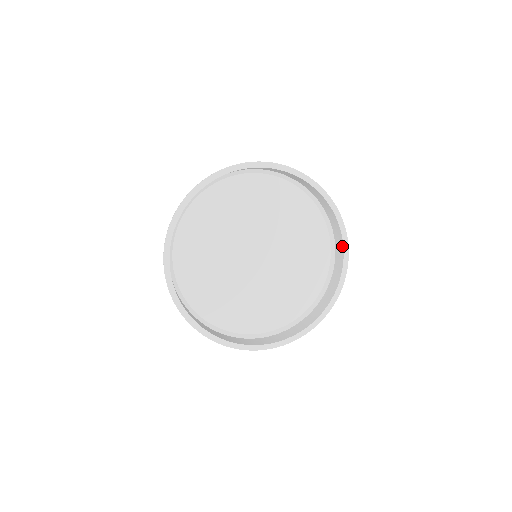
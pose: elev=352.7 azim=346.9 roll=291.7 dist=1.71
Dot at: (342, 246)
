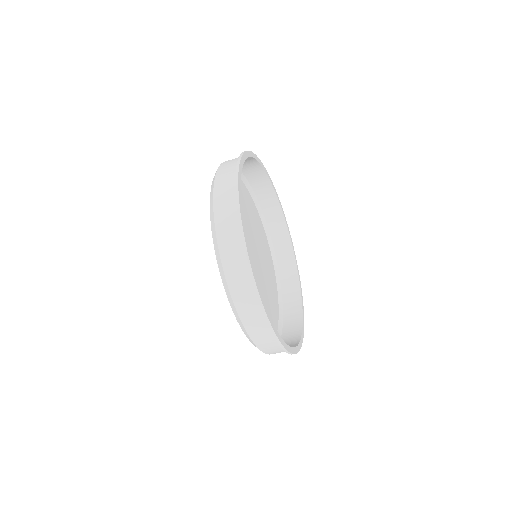
Dot at: (298, 339)
